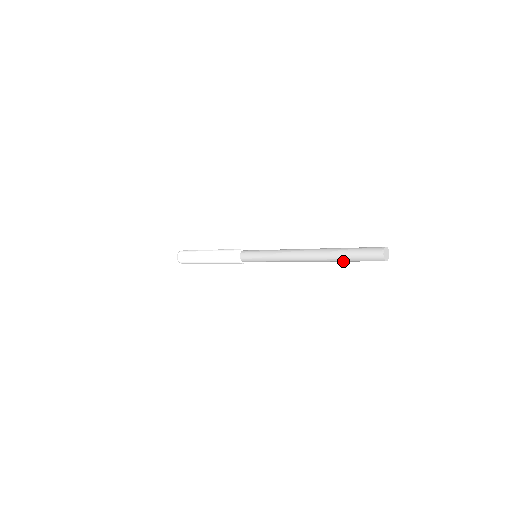
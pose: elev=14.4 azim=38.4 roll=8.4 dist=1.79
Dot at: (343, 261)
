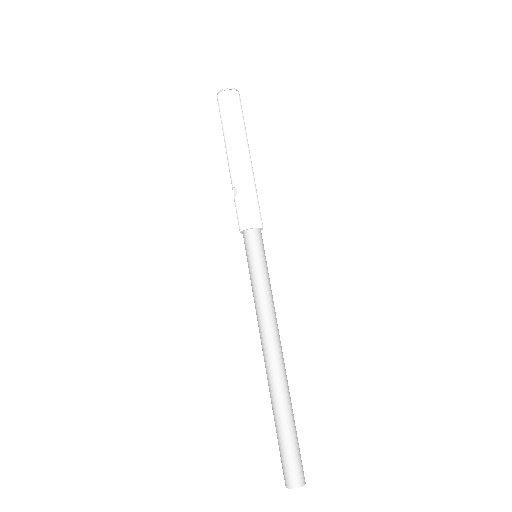
Dot at: occluded
